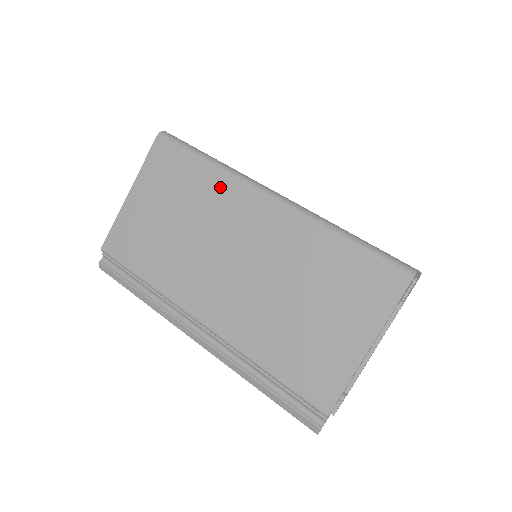
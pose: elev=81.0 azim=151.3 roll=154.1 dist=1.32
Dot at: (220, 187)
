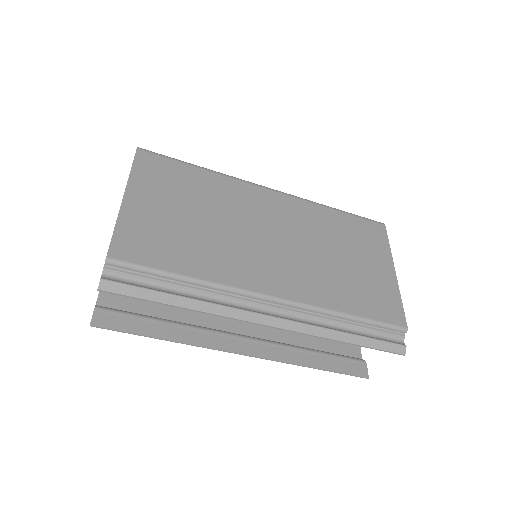
Dot at: (227, 186)
